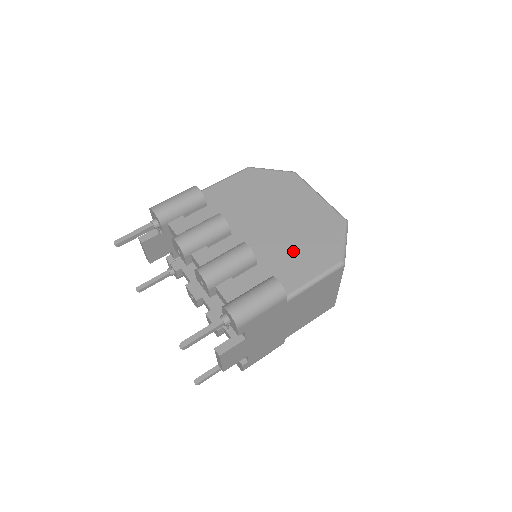
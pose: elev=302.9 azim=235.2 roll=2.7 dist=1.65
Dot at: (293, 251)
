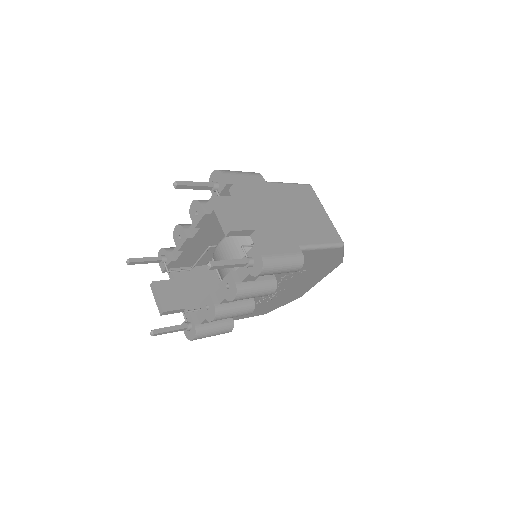
Dot at: occluded
